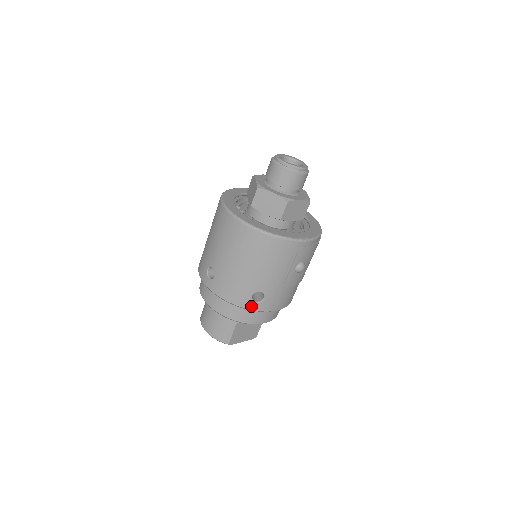
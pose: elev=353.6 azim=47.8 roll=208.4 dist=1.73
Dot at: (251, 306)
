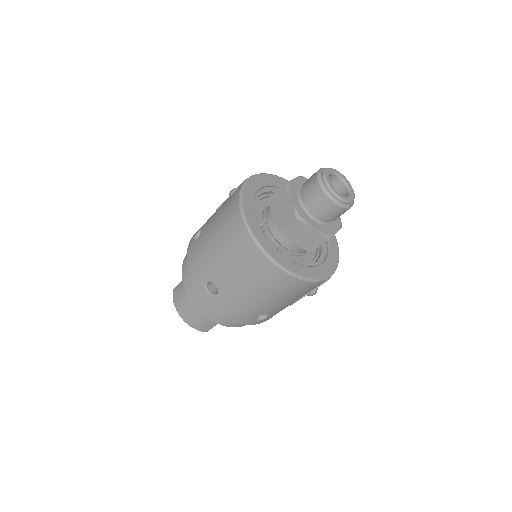
Dot at: (251, 323)
